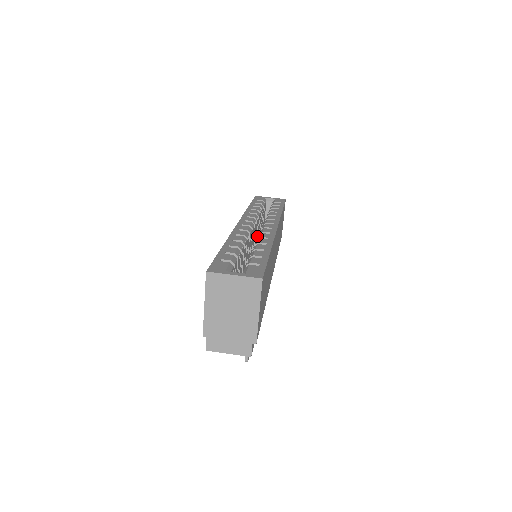
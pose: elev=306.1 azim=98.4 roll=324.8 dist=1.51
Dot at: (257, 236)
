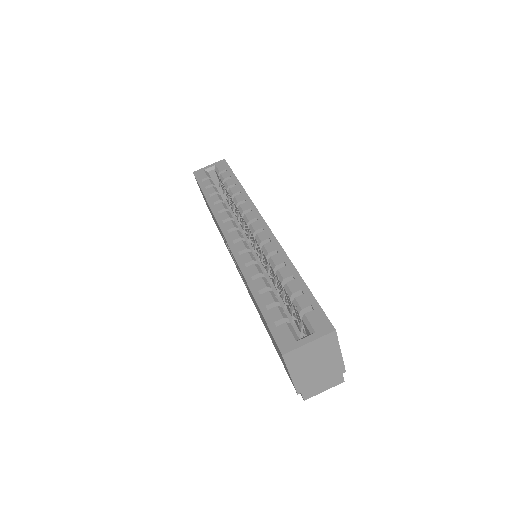
Dot at: occluded
